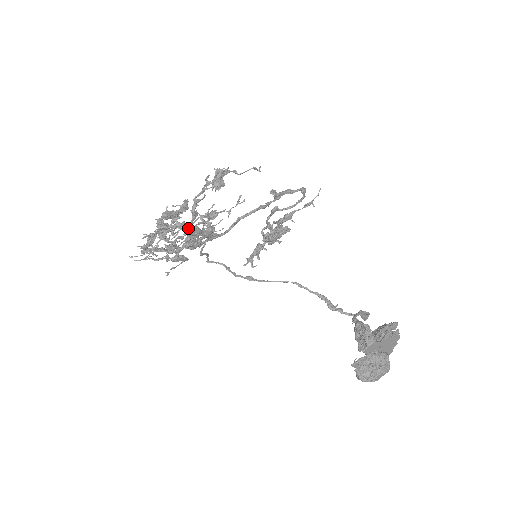
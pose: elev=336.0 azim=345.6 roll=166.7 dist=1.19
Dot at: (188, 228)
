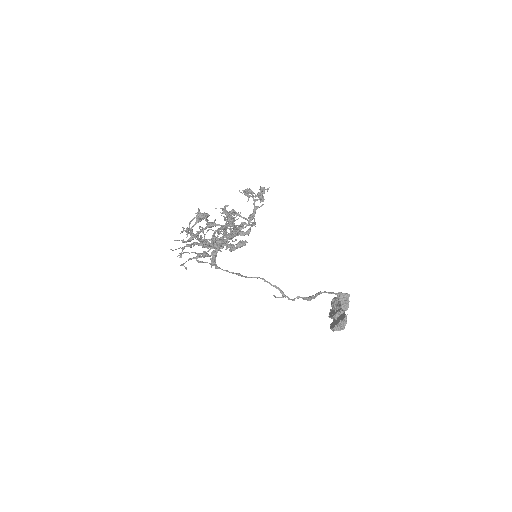
Dot at: occluded
